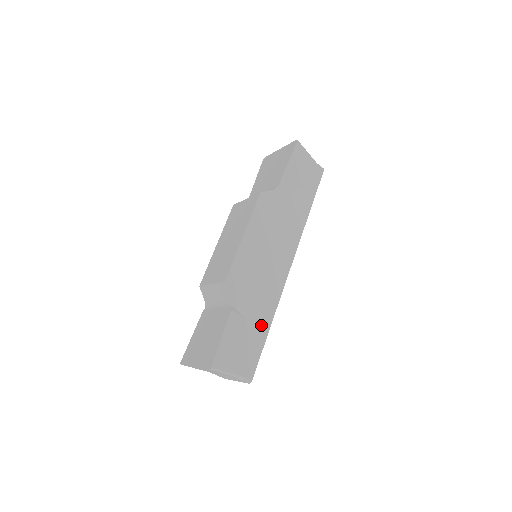
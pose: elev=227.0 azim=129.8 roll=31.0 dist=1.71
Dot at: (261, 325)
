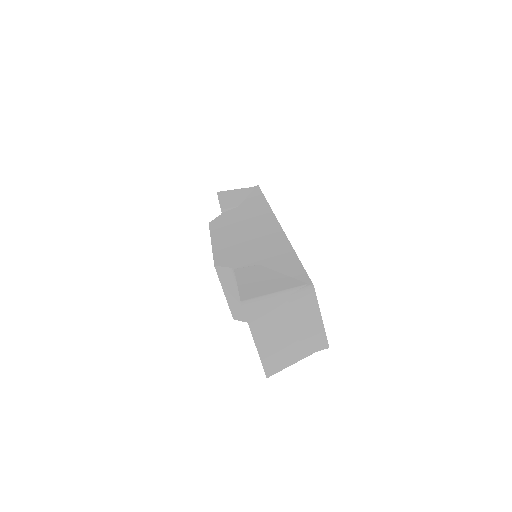
Dot at: (282, 257)
